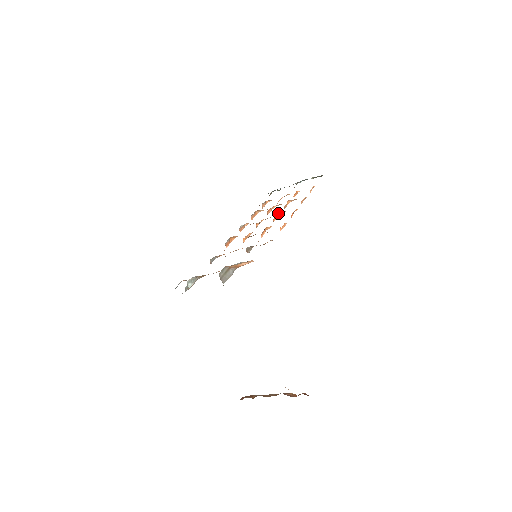
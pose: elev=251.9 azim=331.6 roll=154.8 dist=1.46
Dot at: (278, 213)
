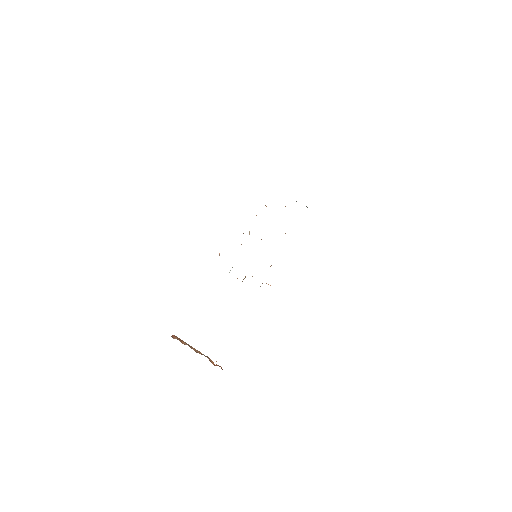
Dot at: (285, 233)
